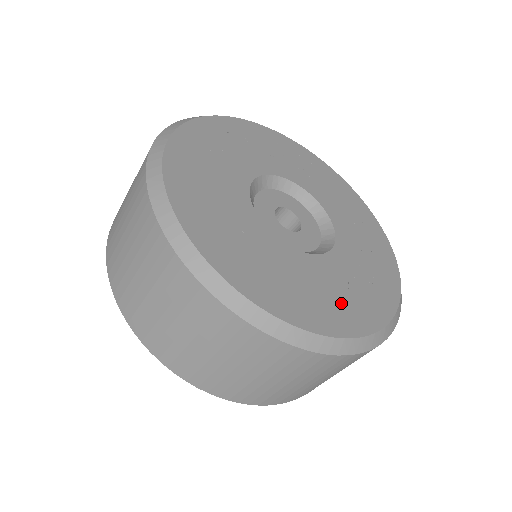
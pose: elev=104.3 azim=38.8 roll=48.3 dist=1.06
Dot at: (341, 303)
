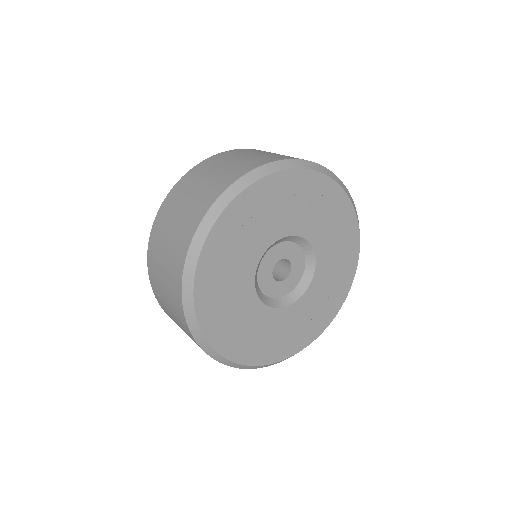
Dot at: (280, 341)
